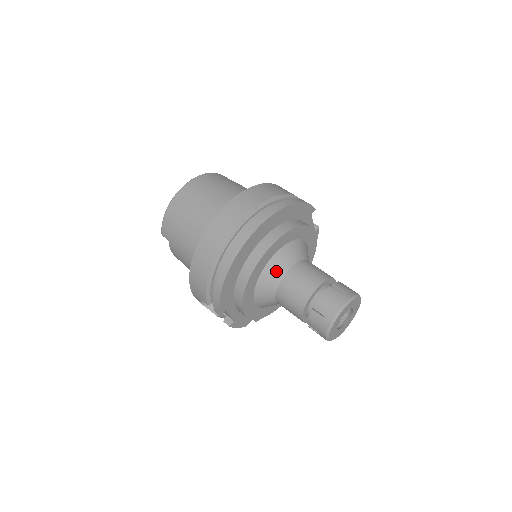
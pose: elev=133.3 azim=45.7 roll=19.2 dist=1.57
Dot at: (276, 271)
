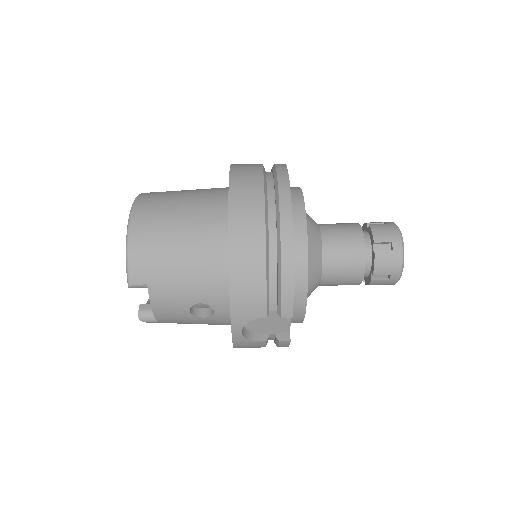
Dot at: (314, 236)
